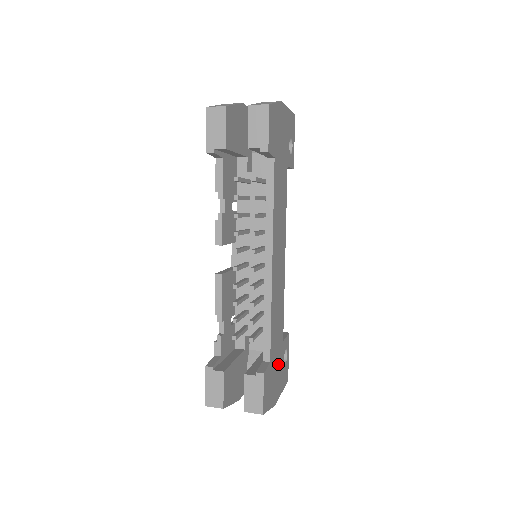
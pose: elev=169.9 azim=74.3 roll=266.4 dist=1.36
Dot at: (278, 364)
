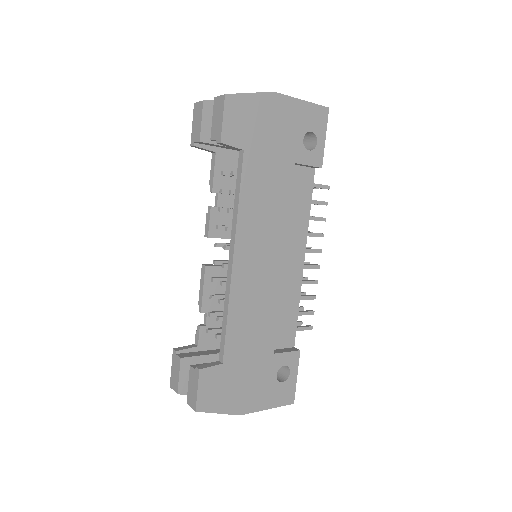
Dot at: (254, 374)
